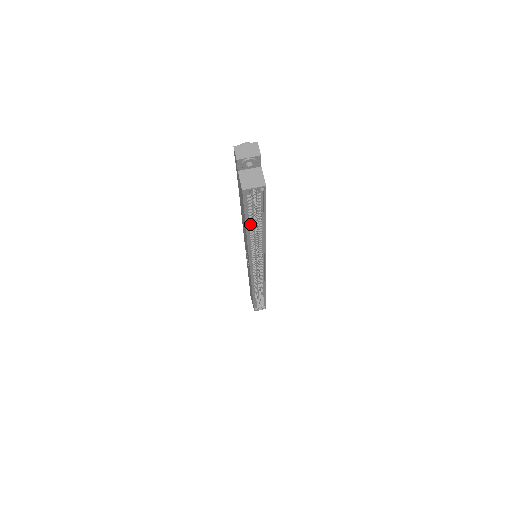
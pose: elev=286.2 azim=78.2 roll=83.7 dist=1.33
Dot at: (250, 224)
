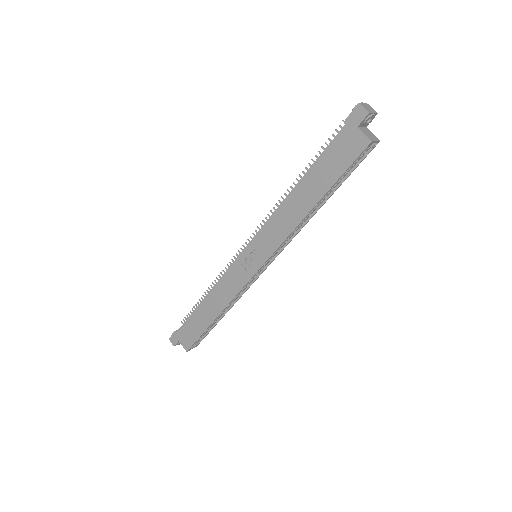
Dot at: (322, 194)
